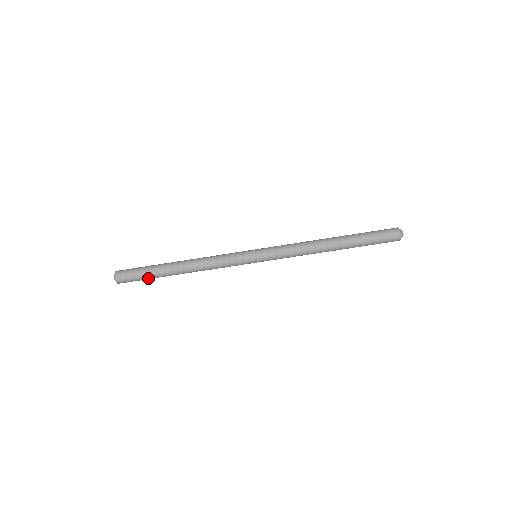
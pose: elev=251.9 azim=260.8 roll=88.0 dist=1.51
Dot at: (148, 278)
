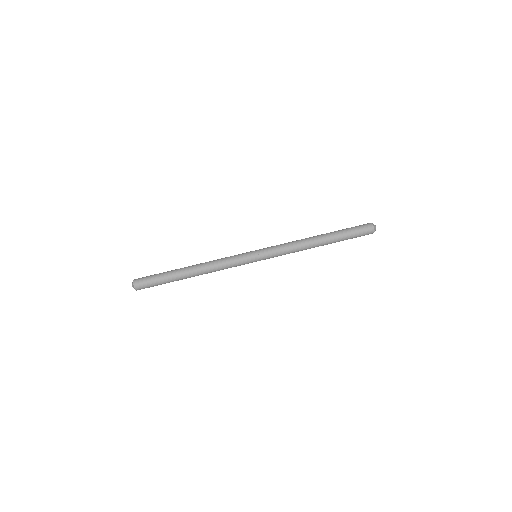
Dot at: occluded
